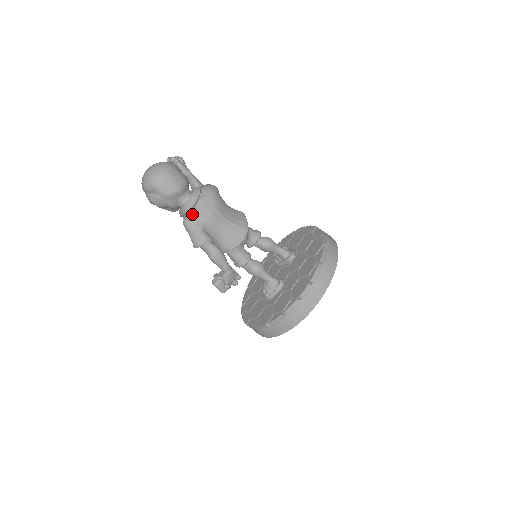
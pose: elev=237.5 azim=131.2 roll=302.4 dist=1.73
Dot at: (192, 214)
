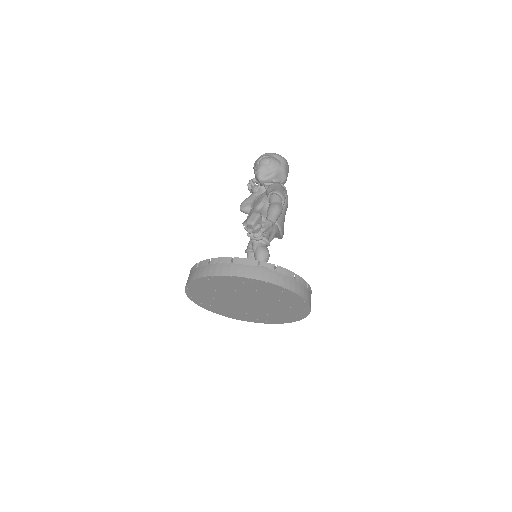
Dot at: occluded
